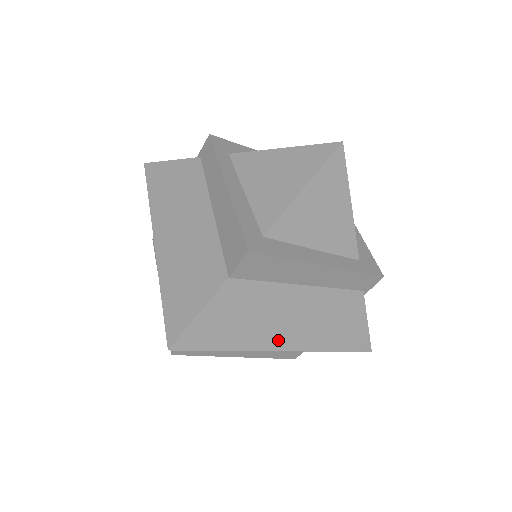
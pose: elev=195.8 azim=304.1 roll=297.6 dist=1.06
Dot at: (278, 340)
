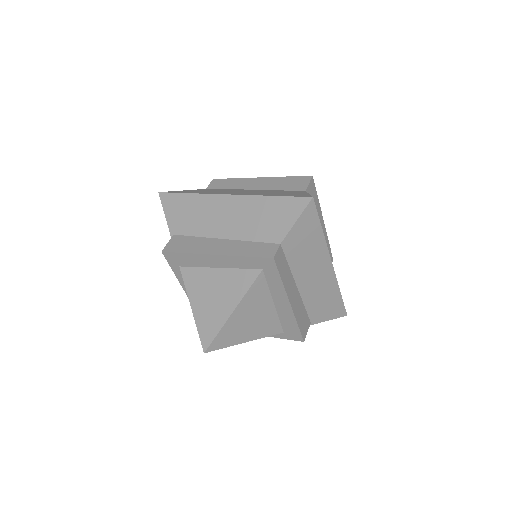
Dot at: occluded
